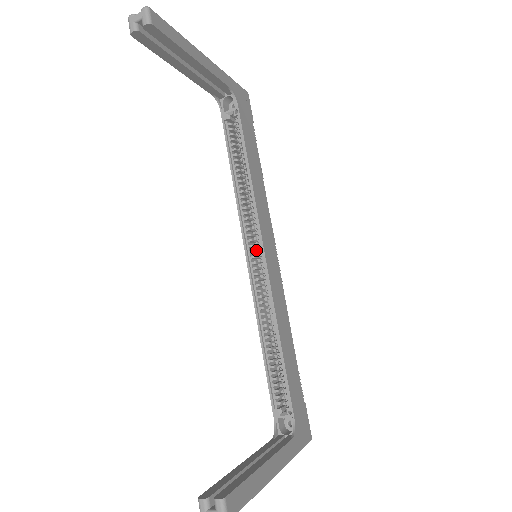
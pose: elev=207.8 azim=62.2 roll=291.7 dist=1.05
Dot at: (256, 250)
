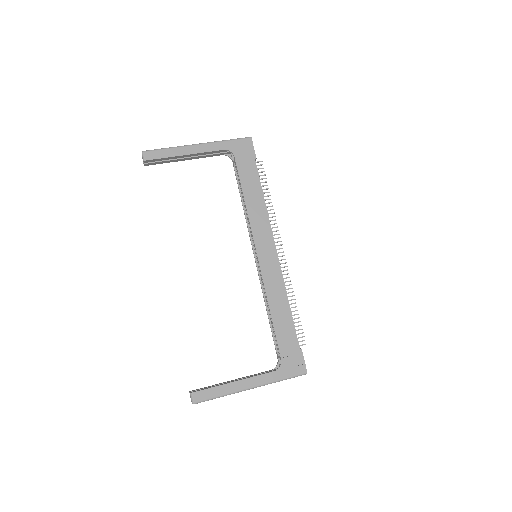
Dot at: occluded
